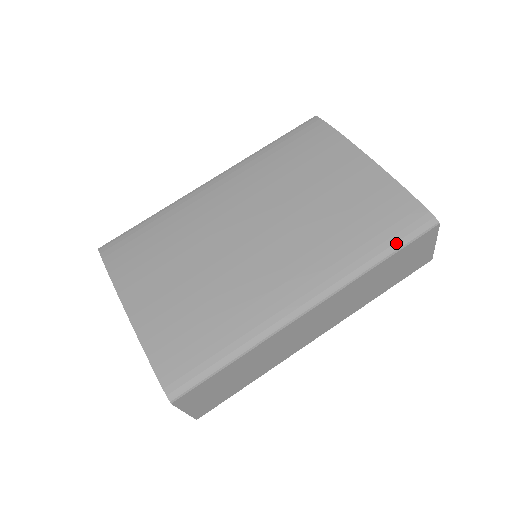
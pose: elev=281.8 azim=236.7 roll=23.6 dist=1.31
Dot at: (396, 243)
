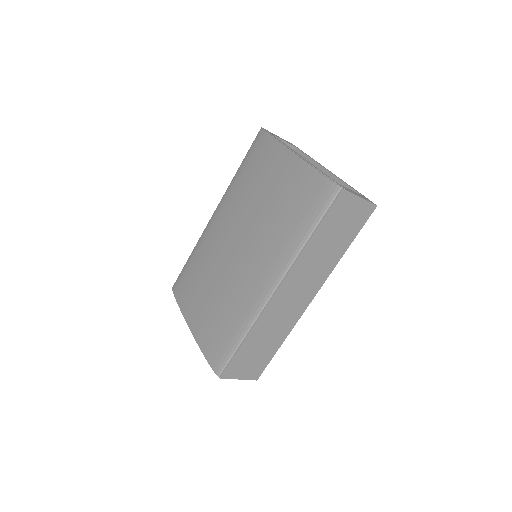
Dot at: (316, 219)
